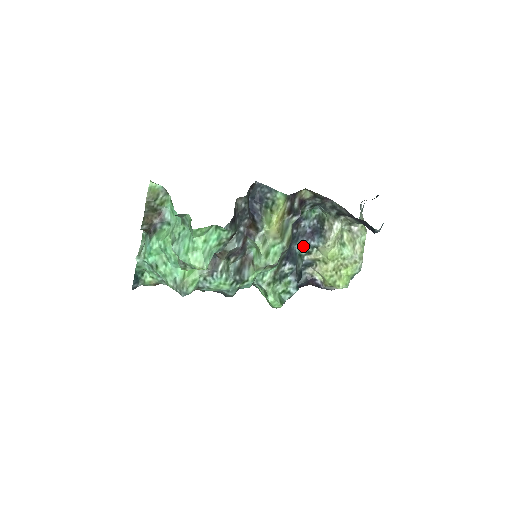
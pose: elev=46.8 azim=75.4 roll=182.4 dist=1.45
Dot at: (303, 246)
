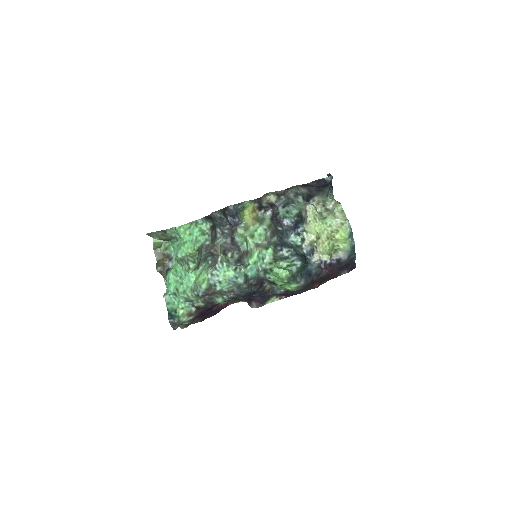
Dot at: (295, 238)
